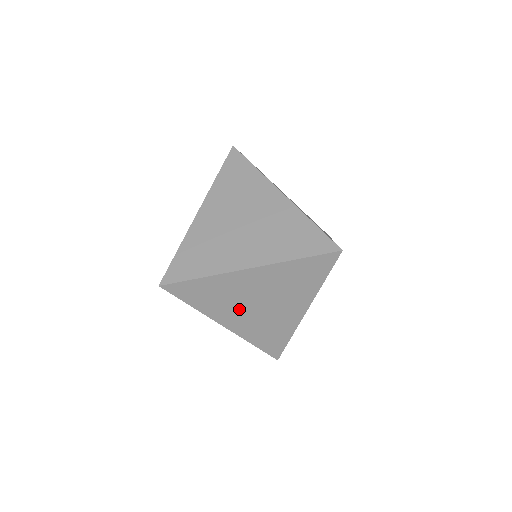
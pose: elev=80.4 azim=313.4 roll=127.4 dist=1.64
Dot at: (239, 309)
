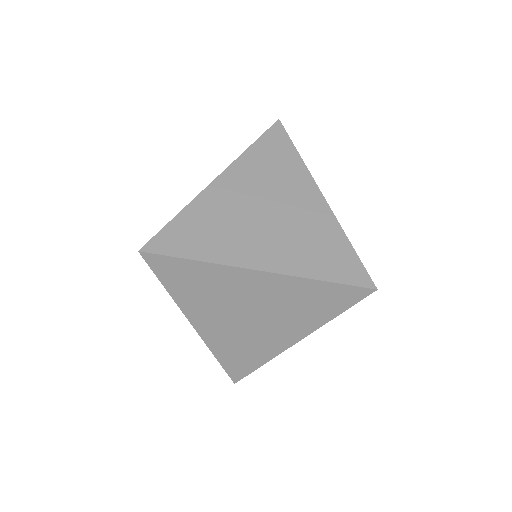
Dot at: (222, 313)
